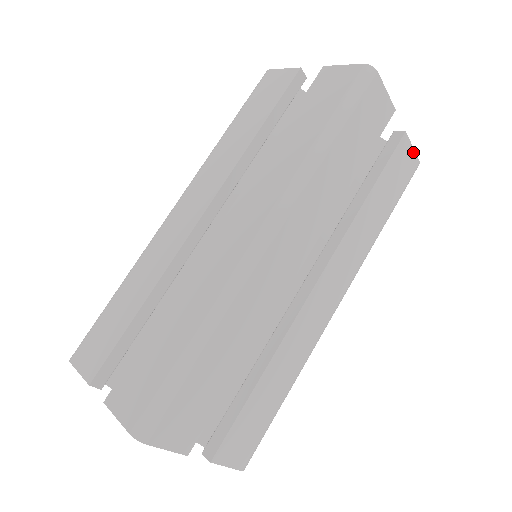
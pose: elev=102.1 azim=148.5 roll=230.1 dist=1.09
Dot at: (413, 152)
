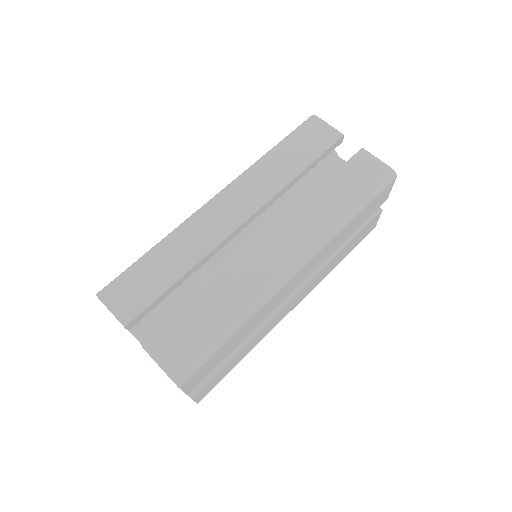
Dot at: (379, 161)
